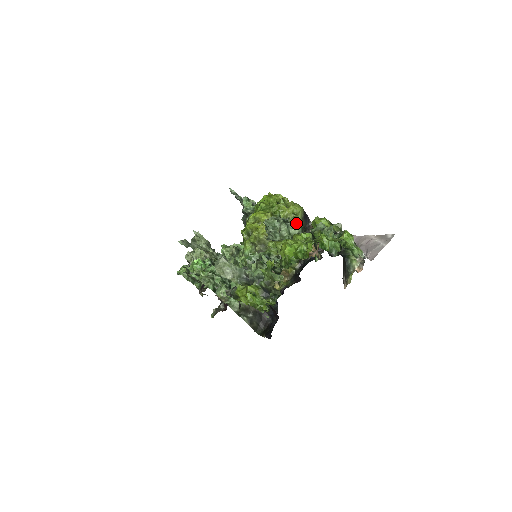
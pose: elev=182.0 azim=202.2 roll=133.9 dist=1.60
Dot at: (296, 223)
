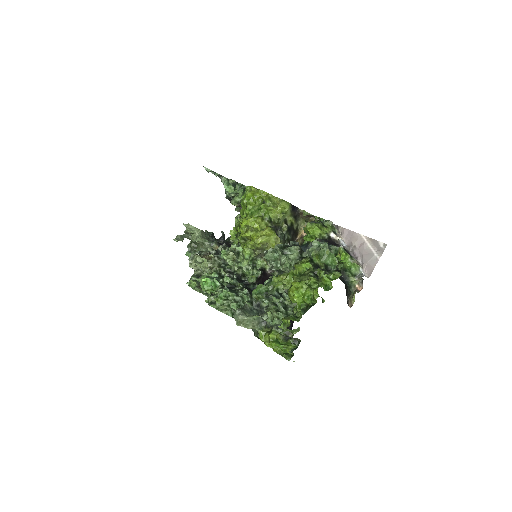
Dot at: (293, 248)
